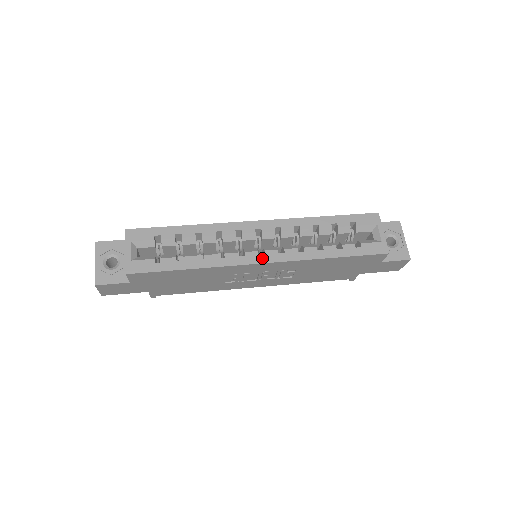
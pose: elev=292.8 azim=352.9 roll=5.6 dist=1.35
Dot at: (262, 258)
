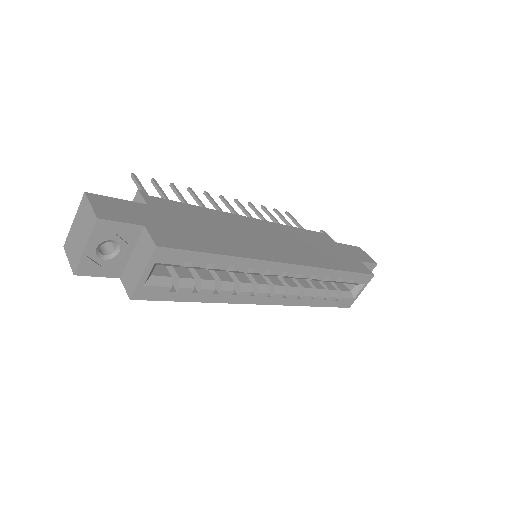
Dot at: (267, 300)
